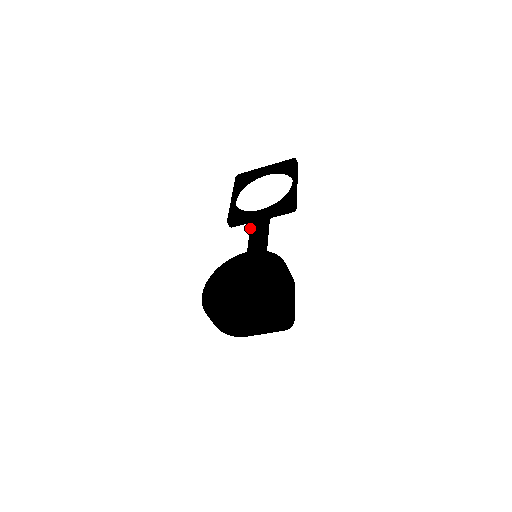
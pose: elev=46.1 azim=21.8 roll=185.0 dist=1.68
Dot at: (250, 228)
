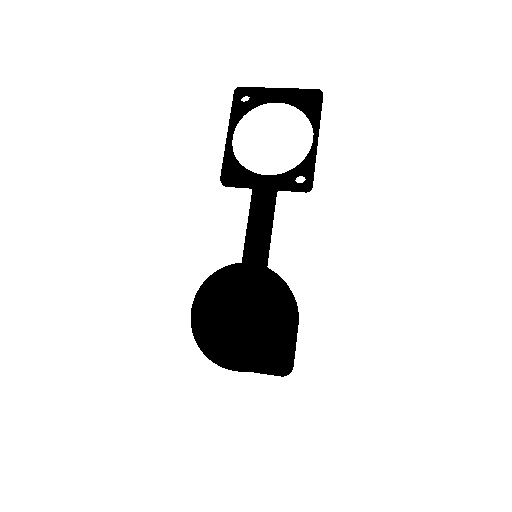
Dot at: (250, 202)
